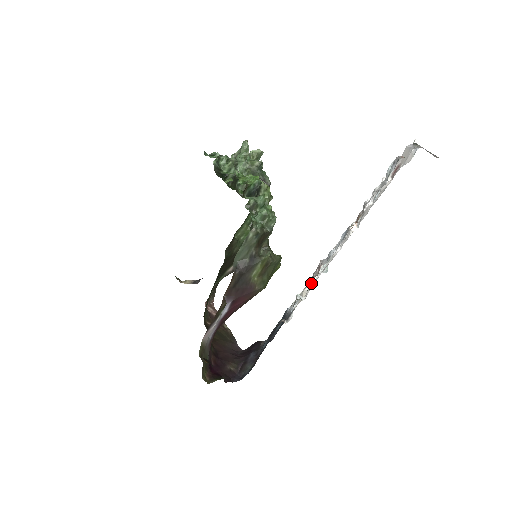
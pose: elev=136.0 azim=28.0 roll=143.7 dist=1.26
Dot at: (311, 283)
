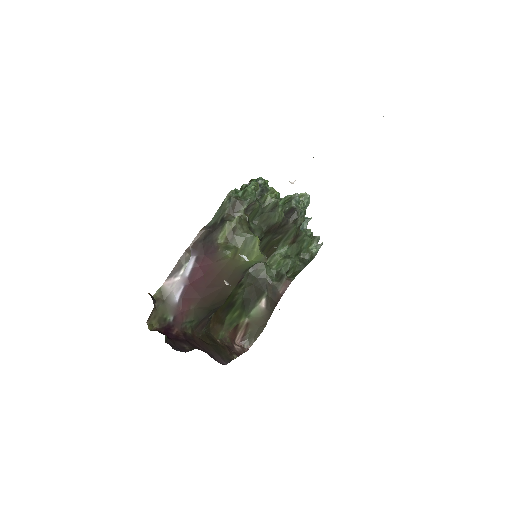
Dot at: occluded
